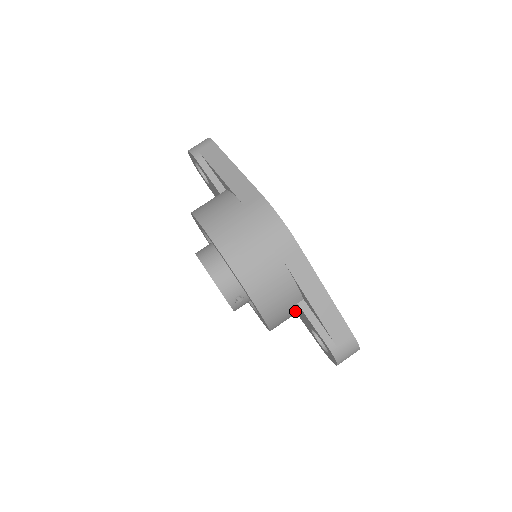
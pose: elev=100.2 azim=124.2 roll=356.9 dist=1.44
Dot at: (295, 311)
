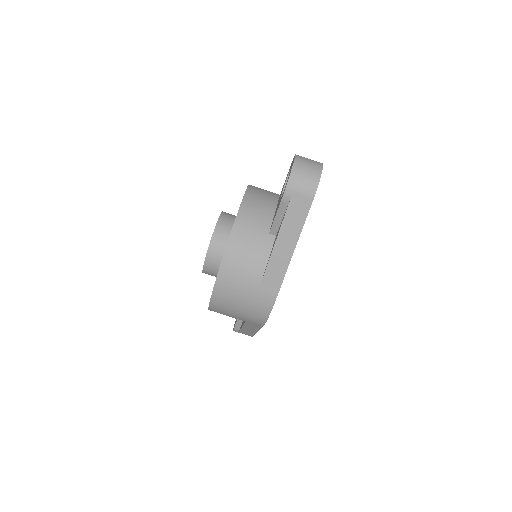
Dot at: occluded
